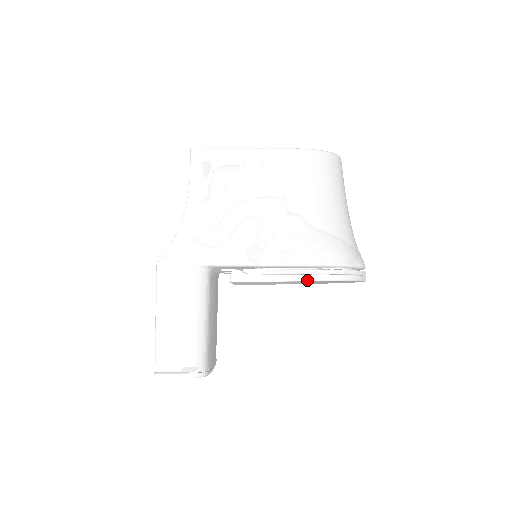
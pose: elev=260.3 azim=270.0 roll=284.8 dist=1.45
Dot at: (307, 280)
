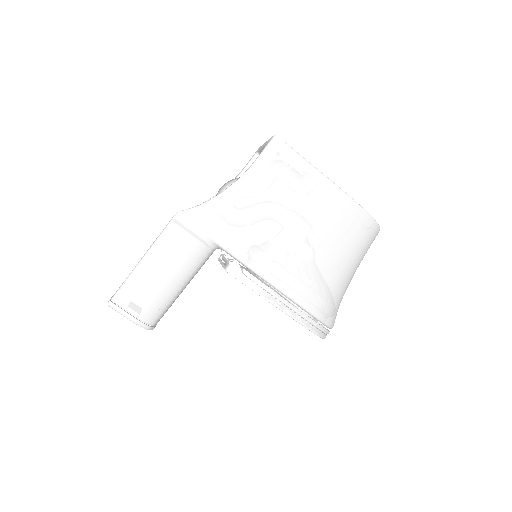
Dot at: (286, 313)
